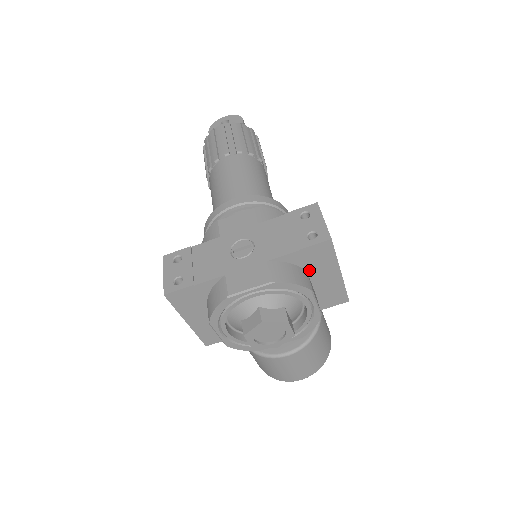
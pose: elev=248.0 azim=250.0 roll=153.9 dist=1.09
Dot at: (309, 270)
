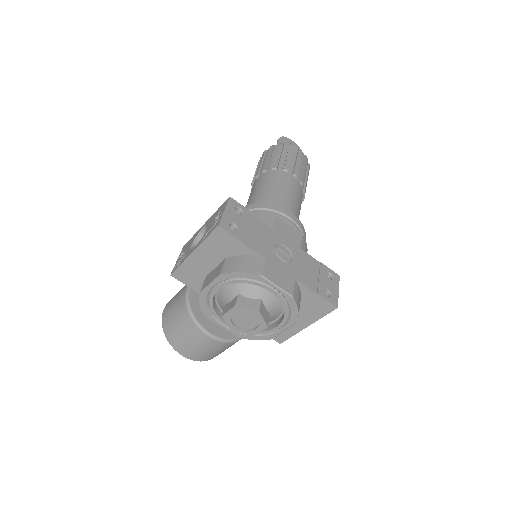
Dot at: (300, 308)
